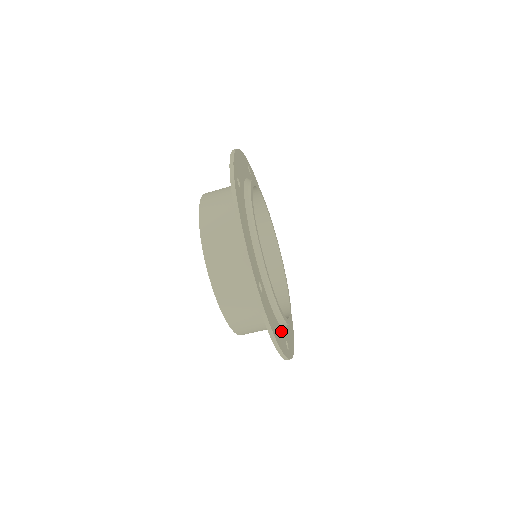
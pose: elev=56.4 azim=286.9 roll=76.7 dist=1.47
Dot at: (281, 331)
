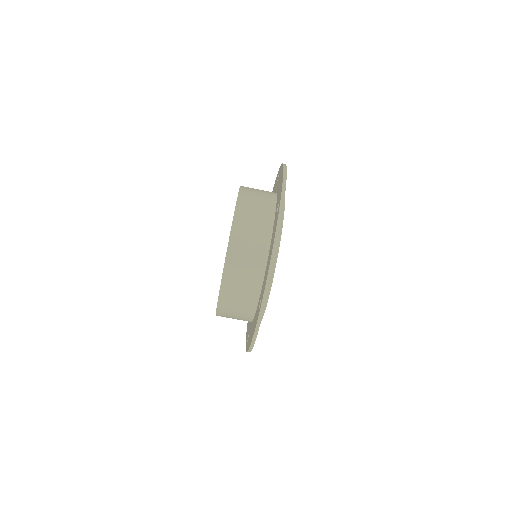
Dot at: occluded
